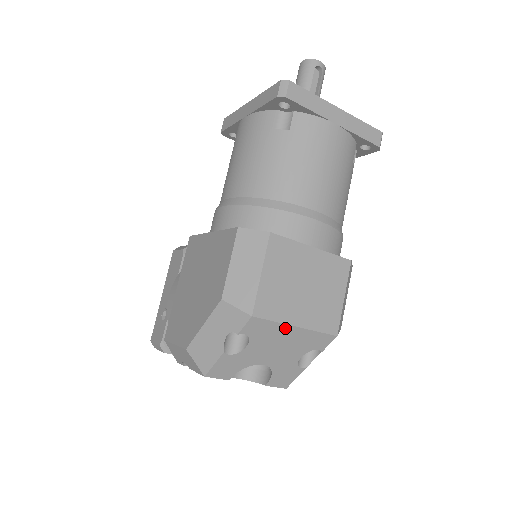
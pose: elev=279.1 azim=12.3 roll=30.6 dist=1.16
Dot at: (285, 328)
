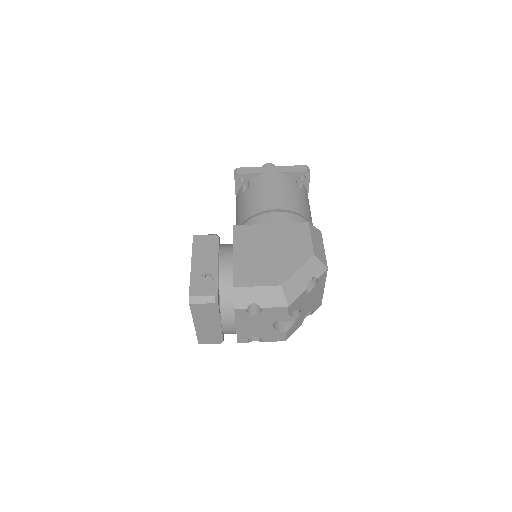
Dot at: (323, 286)
